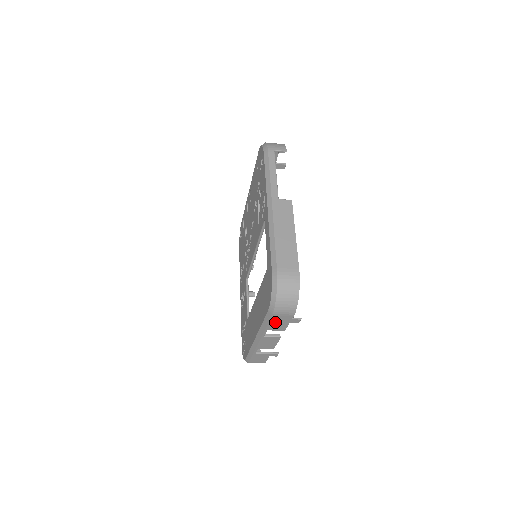
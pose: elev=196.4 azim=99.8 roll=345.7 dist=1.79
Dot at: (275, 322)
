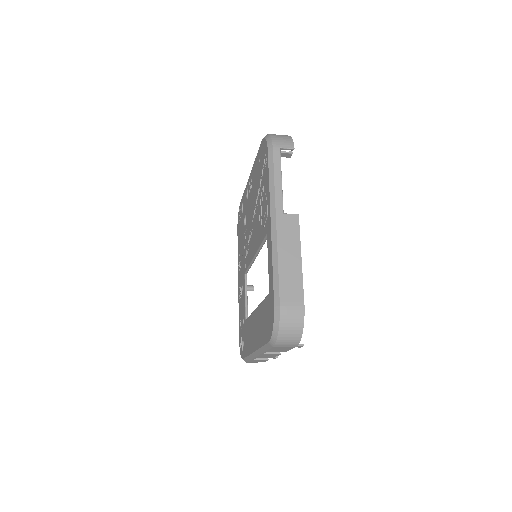
Dot at: (276, 349)
